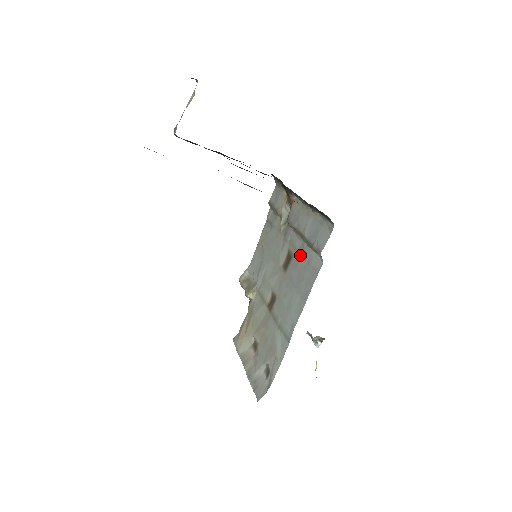
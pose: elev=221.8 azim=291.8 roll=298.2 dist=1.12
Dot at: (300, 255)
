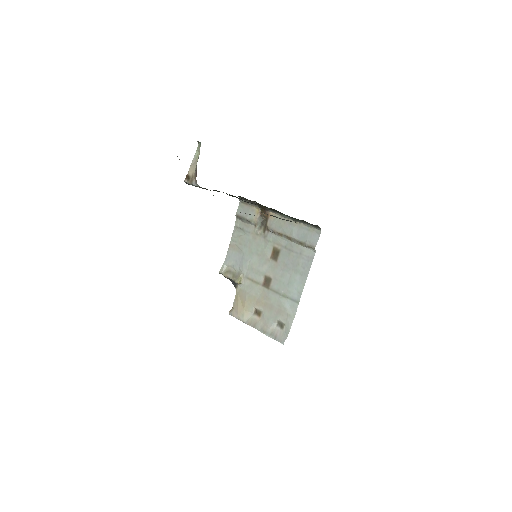
Dot at: (290, 250)
